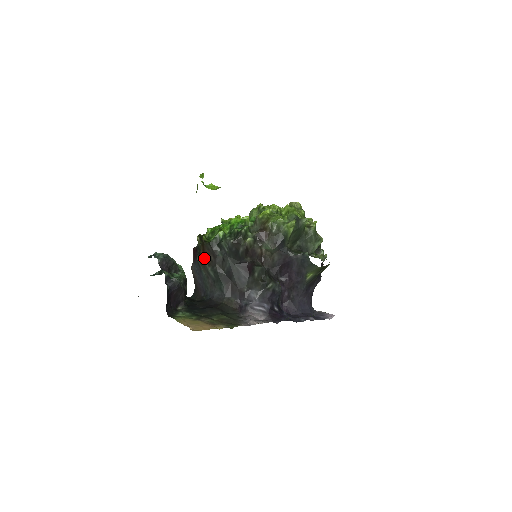
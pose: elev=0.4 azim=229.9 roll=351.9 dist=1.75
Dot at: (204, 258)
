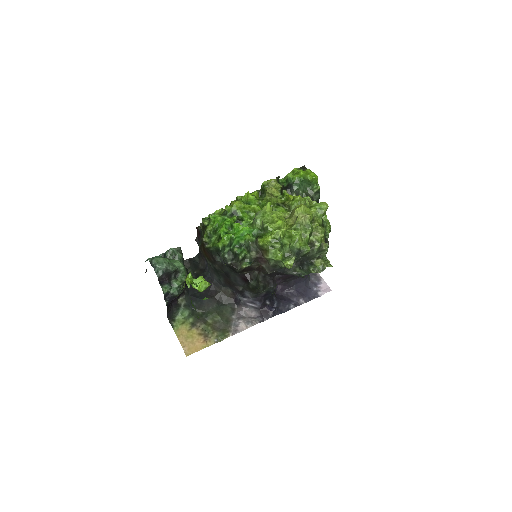
Dot at: (204, 255)
